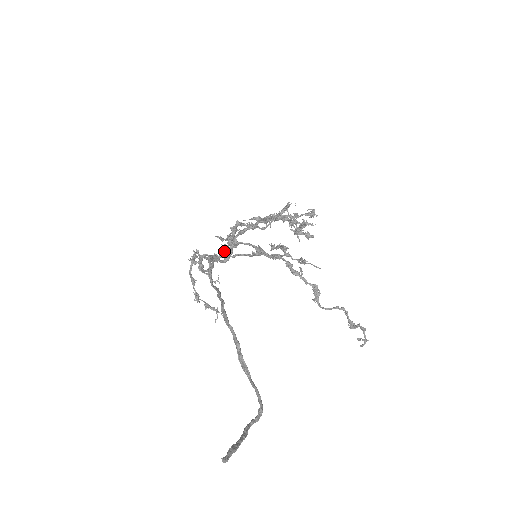
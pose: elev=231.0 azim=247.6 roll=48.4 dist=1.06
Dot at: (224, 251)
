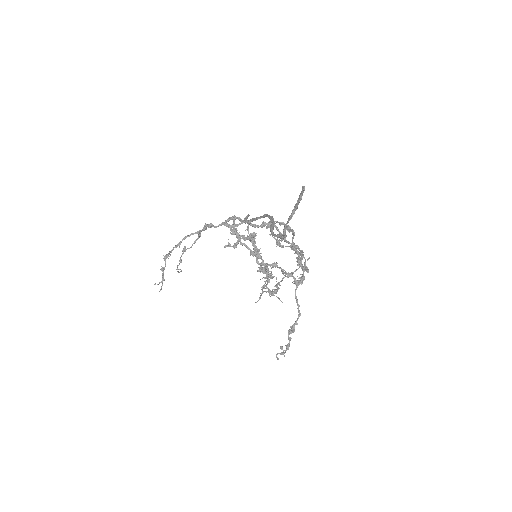
Dot at: occluded
